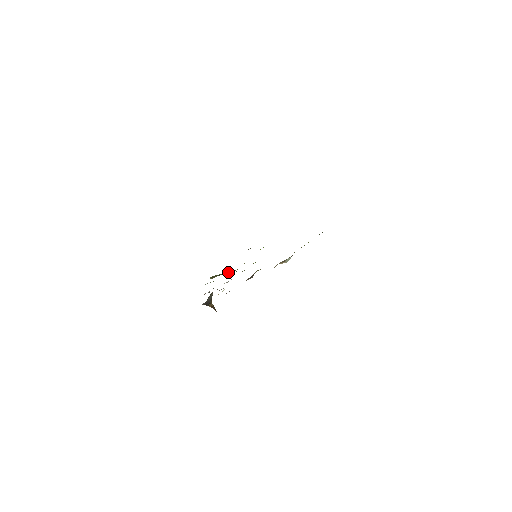
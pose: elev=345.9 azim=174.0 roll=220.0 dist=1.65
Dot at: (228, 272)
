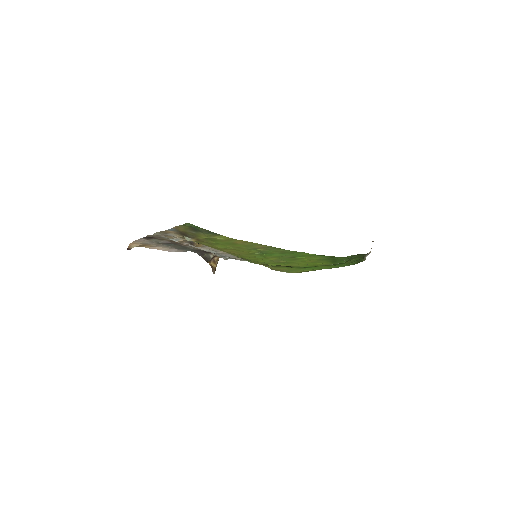
Dot at: (263, 265)
